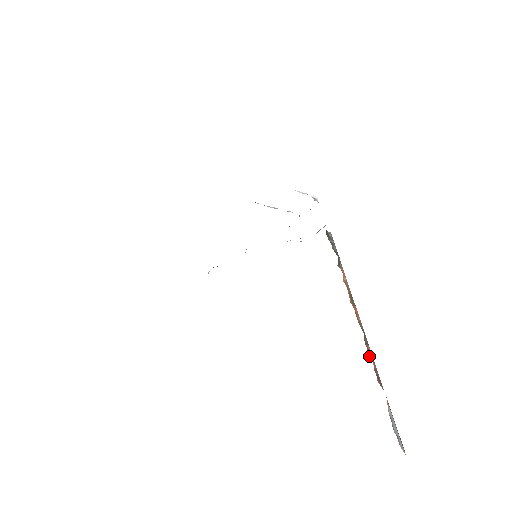
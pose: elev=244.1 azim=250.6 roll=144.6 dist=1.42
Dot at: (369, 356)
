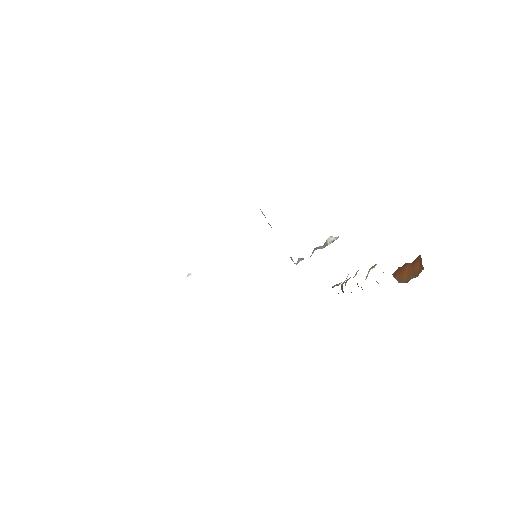
Dot at: occluded
